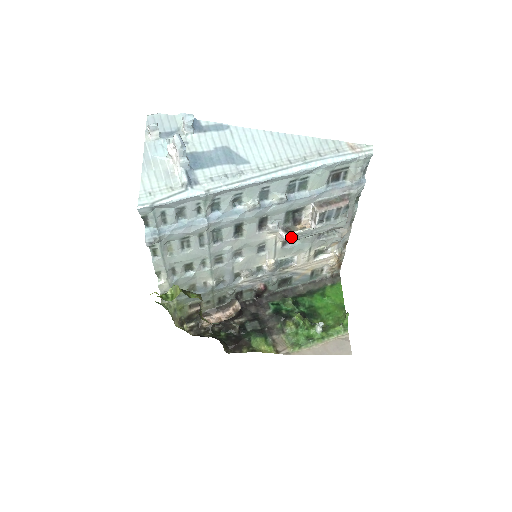
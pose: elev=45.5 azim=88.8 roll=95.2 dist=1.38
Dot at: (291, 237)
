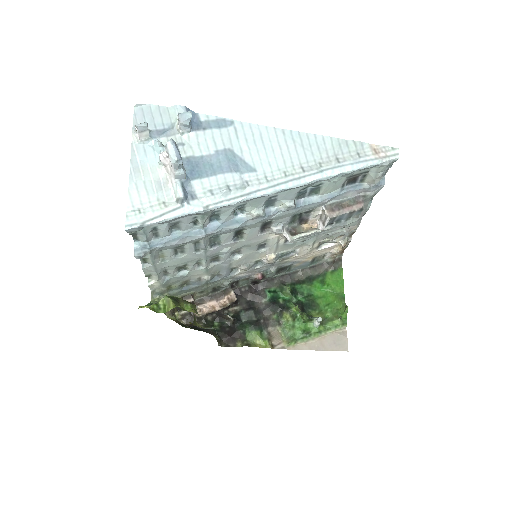
Dot at: (296, 239)
